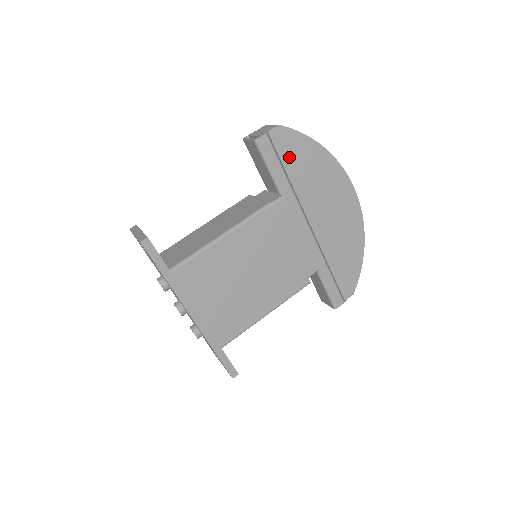
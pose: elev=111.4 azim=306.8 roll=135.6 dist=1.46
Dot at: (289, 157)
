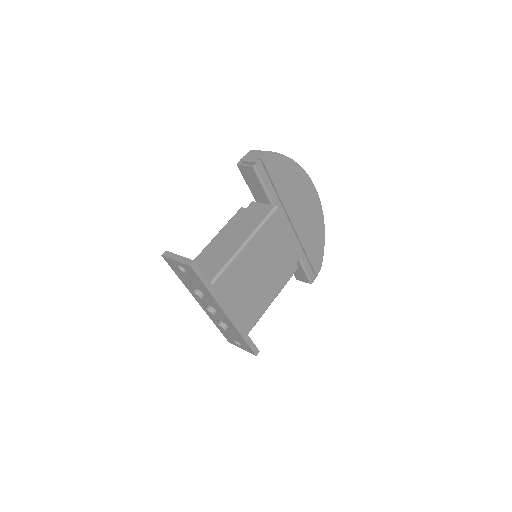
Dot at: (276, 175)
